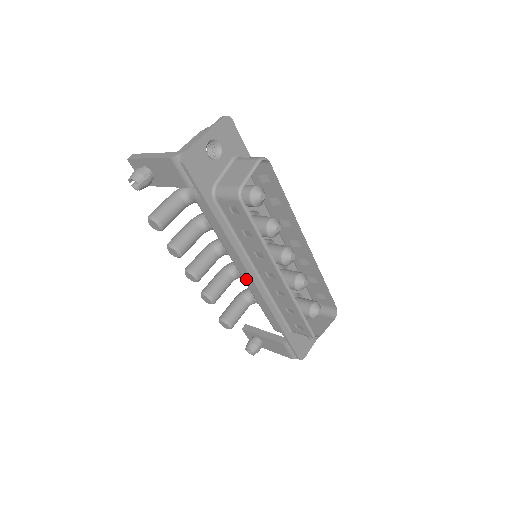
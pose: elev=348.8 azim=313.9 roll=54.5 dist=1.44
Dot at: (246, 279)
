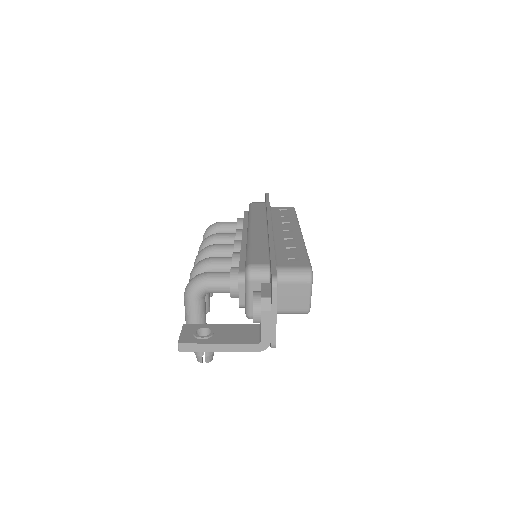
Dot at: occluded
